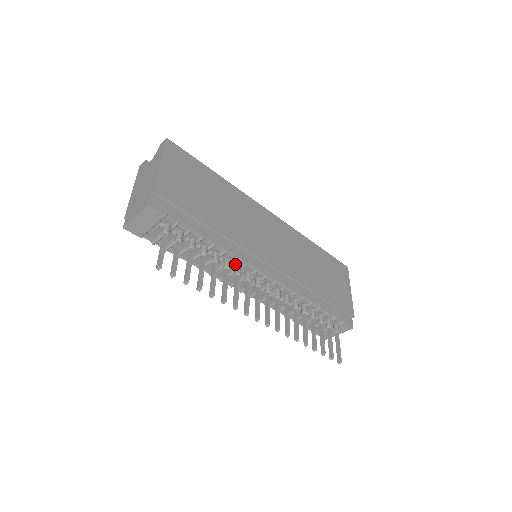
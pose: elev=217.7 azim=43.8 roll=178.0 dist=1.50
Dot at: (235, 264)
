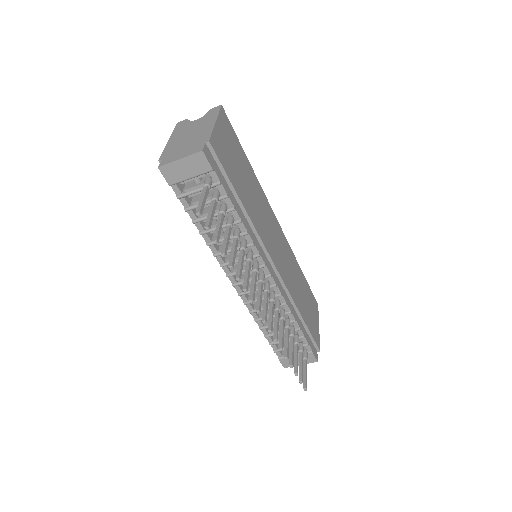
Dot at: occluded
